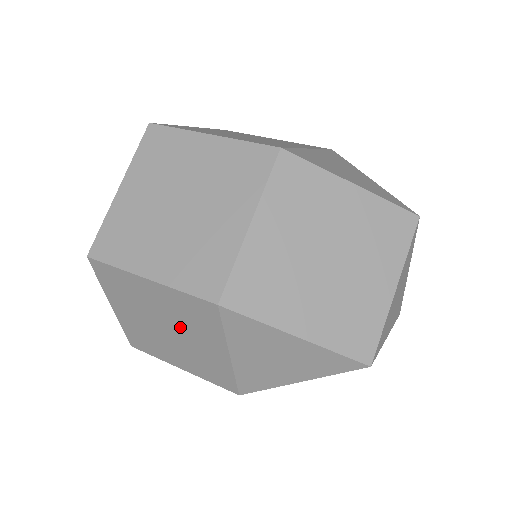
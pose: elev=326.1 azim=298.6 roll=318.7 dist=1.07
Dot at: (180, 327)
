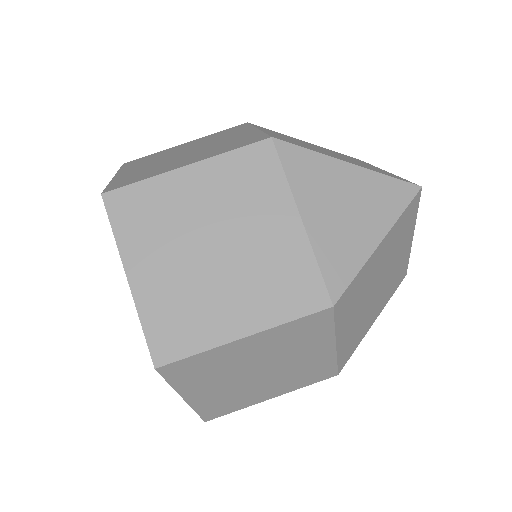
Dot at: occluded
